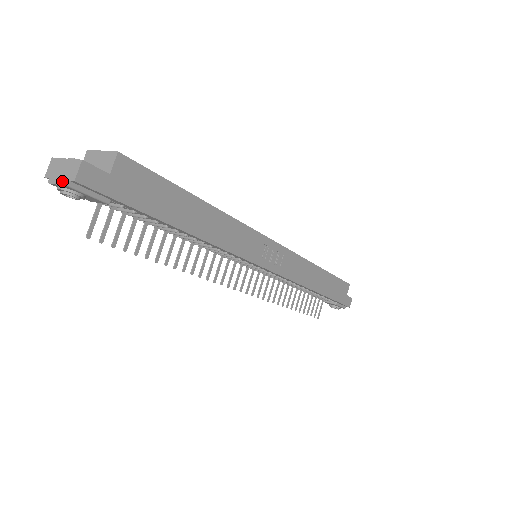
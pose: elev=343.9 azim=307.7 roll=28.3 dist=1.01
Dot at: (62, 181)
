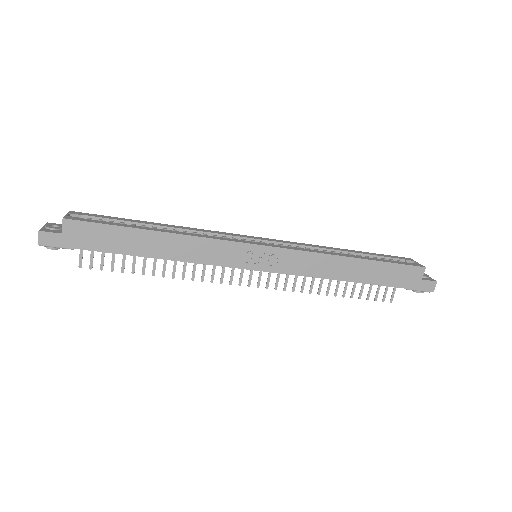
Dot at: occluded
